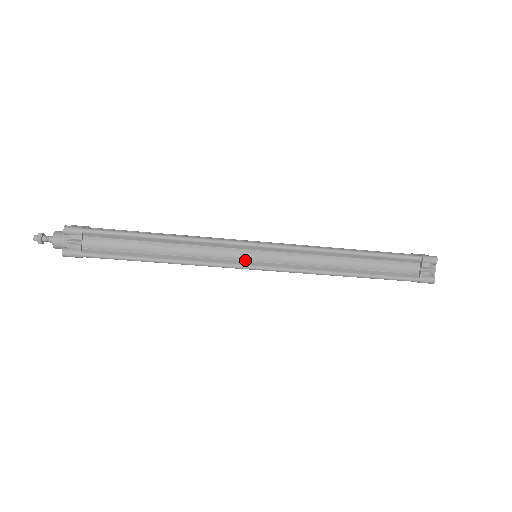
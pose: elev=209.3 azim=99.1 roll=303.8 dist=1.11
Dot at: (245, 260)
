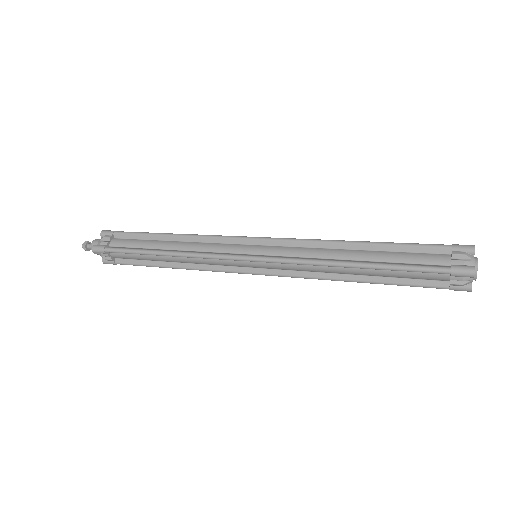
Dot at: (243, 266)
